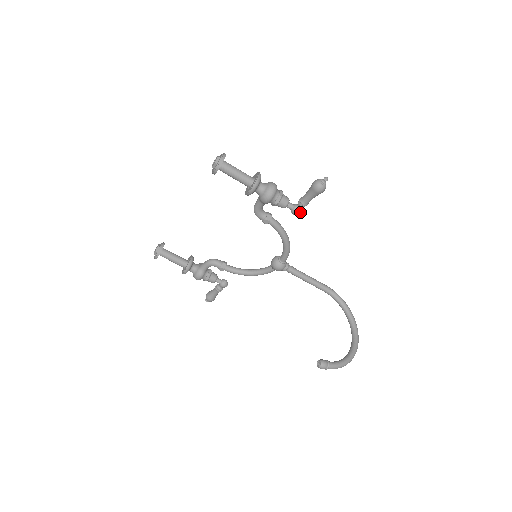
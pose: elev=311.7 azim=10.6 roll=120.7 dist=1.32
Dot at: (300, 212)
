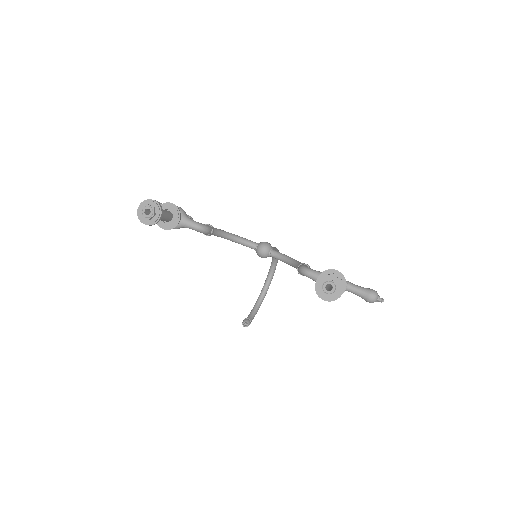
Dot at: occluded
